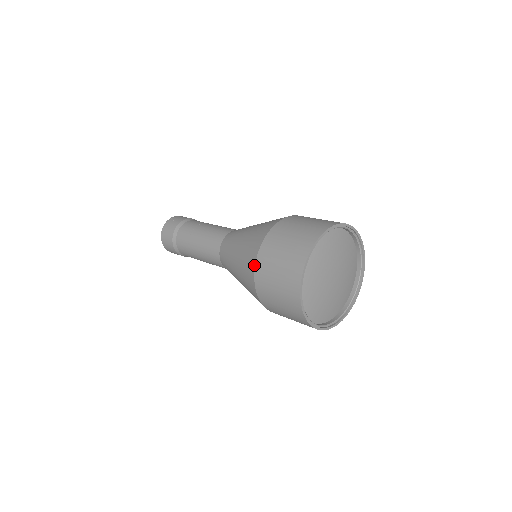
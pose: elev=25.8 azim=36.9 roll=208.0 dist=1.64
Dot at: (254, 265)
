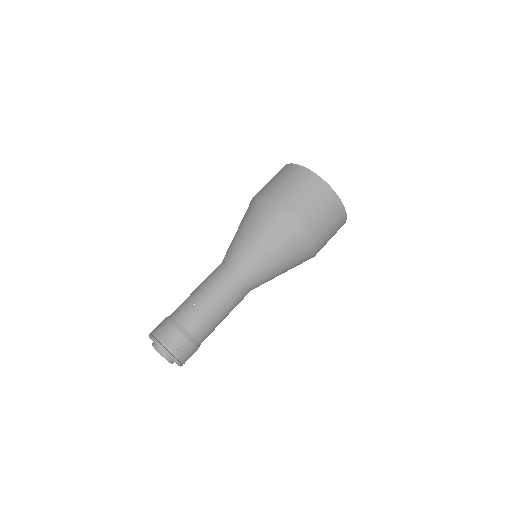
Dot at: (264, 197)
